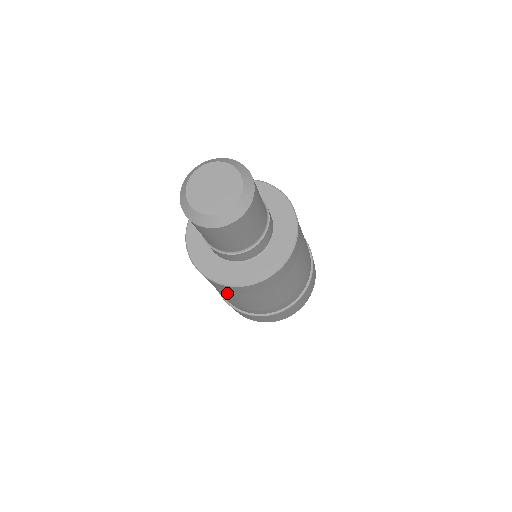
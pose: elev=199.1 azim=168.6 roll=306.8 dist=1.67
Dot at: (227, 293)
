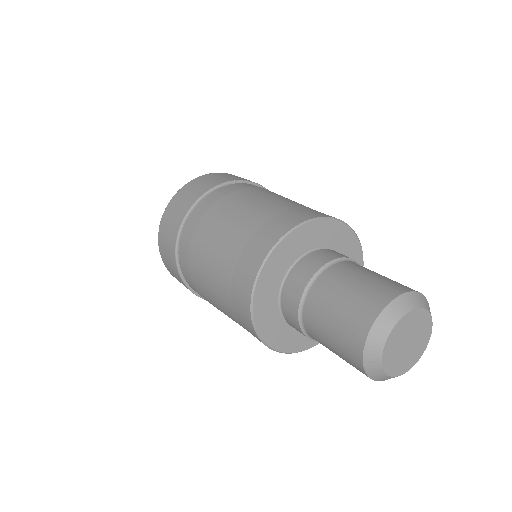
Dot at: occluded
